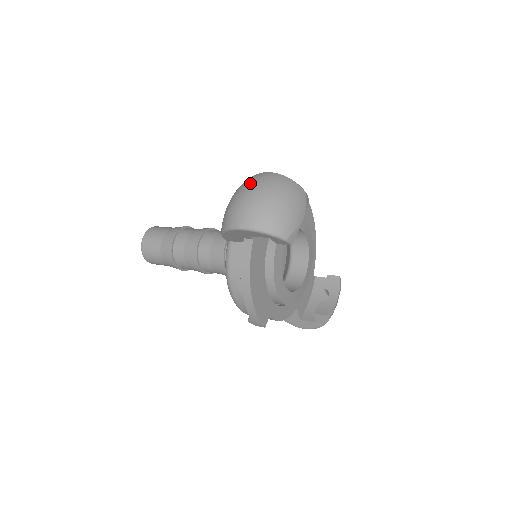
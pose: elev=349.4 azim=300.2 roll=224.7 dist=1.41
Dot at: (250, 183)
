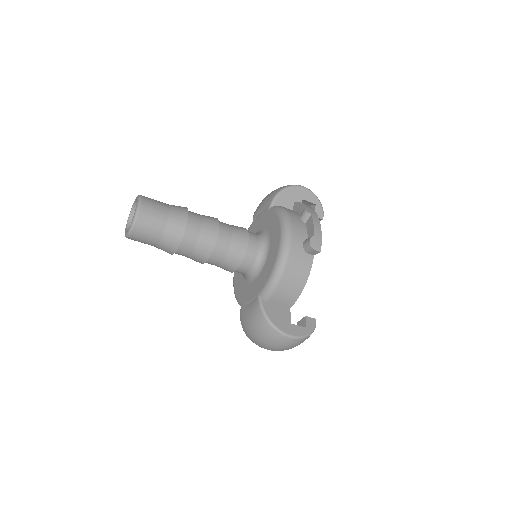
Dot at: occluded
